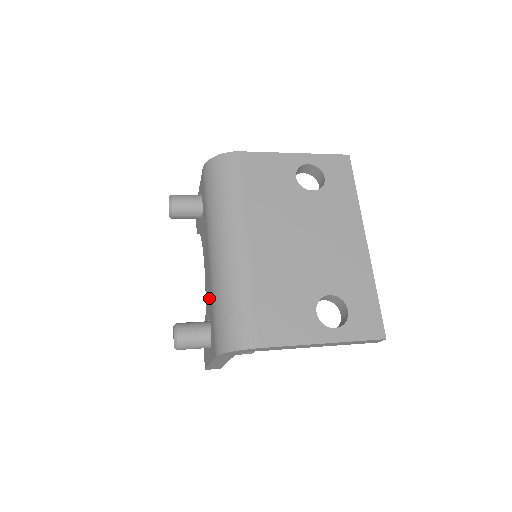
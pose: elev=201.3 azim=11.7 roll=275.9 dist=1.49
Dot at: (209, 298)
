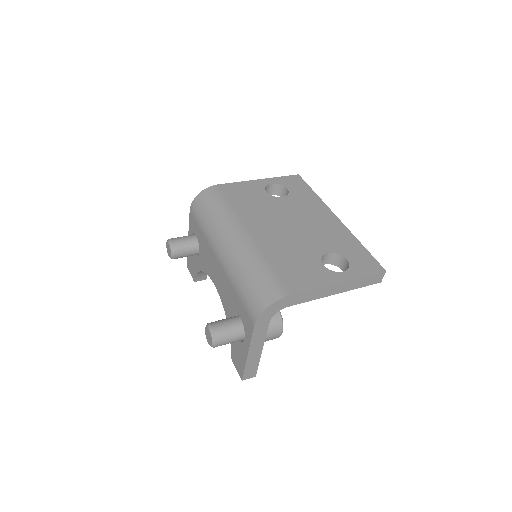
Dot at: (229, 294)
